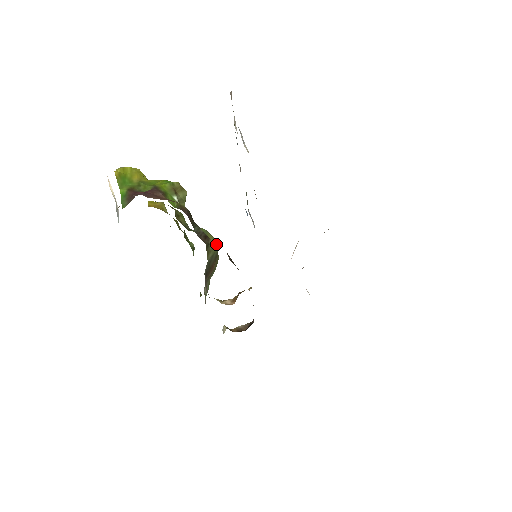
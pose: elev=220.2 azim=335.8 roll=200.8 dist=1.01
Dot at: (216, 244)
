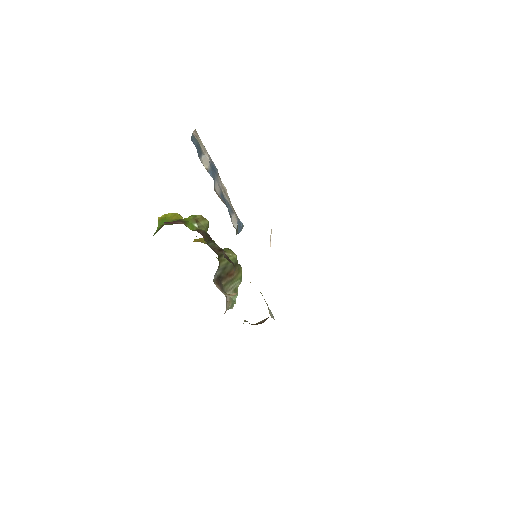
Dot at: (233, 256)
